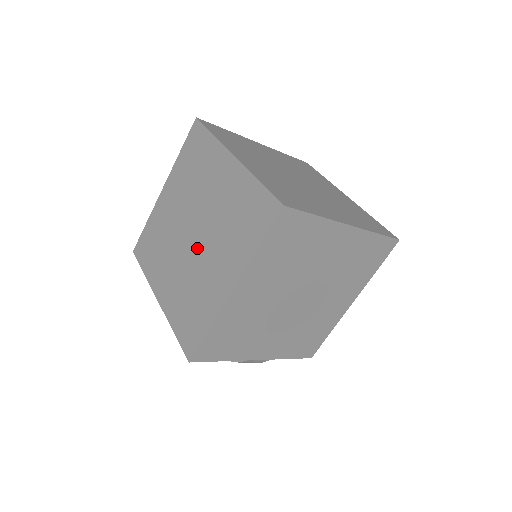
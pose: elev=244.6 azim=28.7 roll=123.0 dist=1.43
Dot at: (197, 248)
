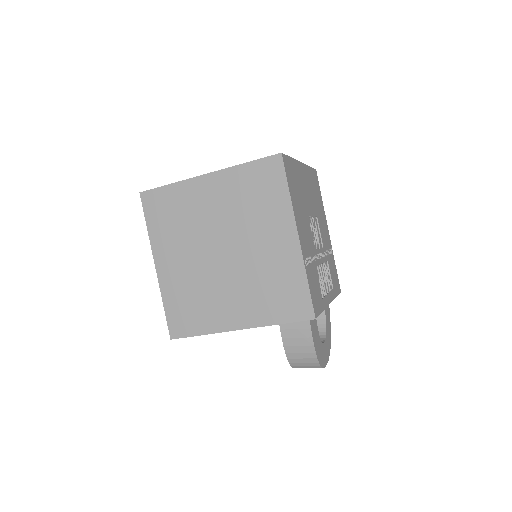
Dot at: occluded
